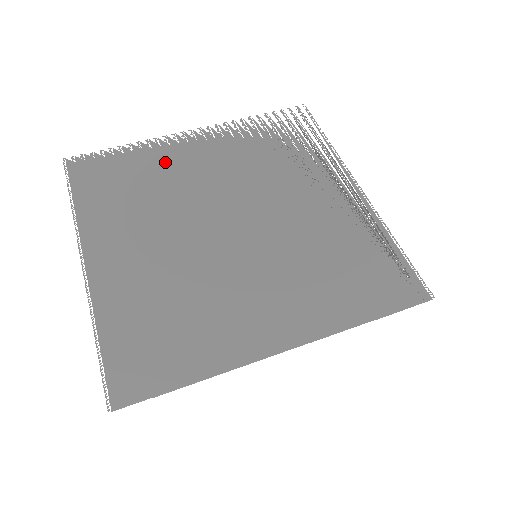
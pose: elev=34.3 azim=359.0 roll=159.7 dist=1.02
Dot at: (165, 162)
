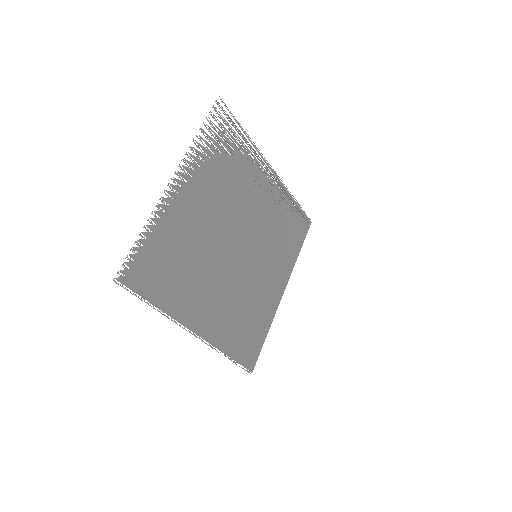
Dot at: occluded
